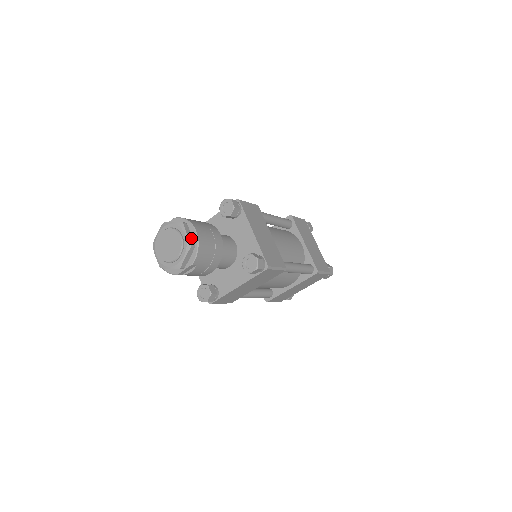
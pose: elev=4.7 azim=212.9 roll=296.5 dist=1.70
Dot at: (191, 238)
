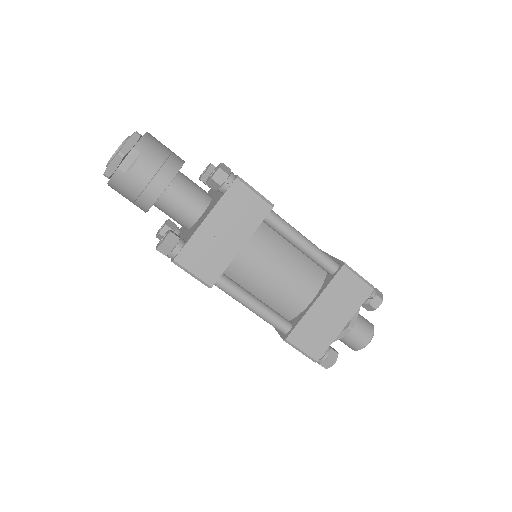
Dot at: occluded
